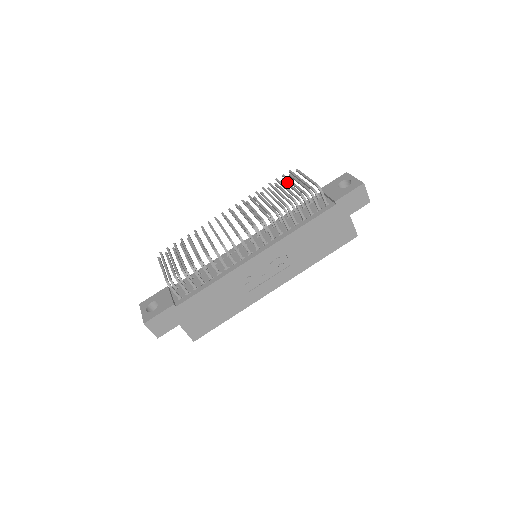
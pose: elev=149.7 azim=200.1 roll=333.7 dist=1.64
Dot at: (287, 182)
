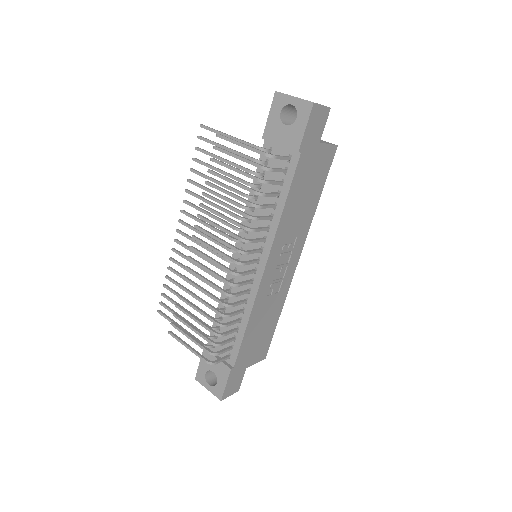
Dot at: (223, 164)
